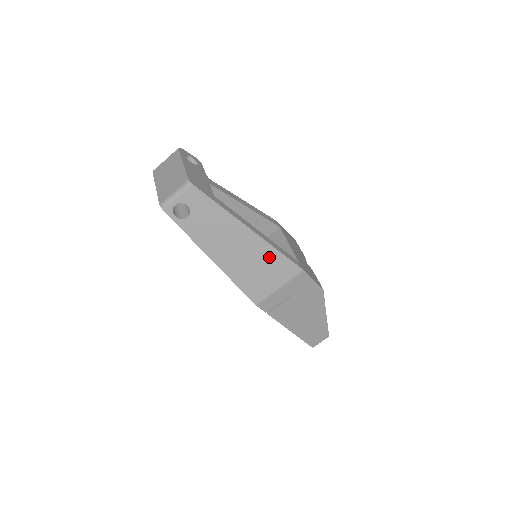
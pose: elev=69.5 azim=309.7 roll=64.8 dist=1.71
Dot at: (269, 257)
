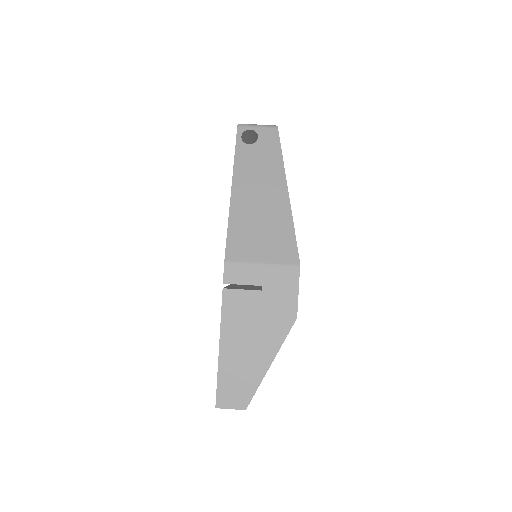
Dot at: (281, 227)
